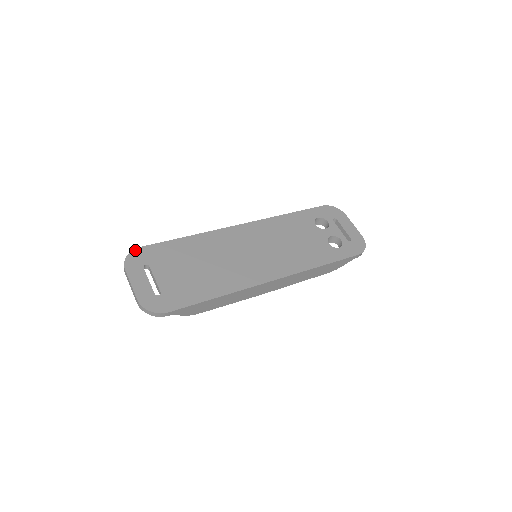
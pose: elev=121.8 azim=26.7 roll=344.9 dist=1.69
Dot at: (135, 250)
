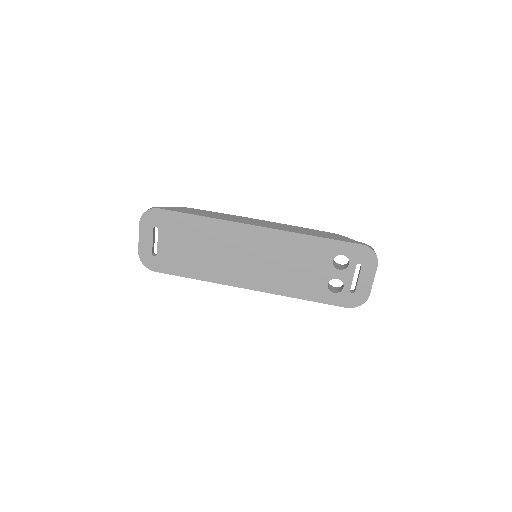
Dot at: (153, 209)
